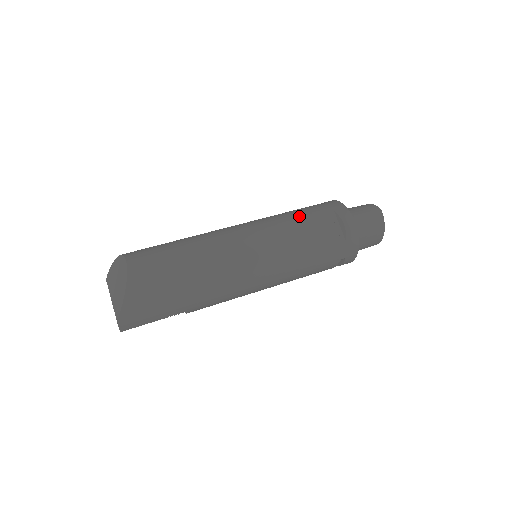
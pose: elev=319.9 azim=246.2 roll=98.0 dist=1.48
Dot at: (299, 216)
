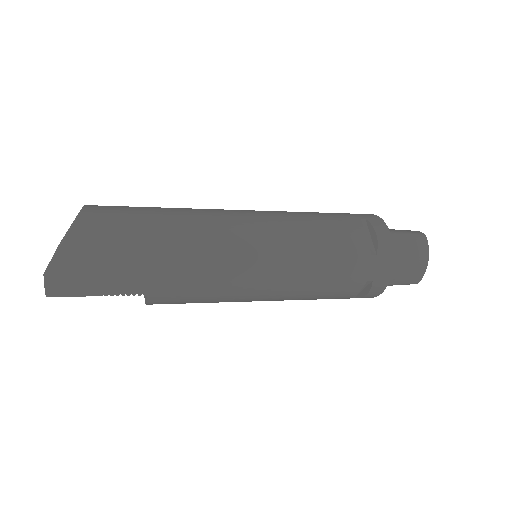
Dot at: (319, 214)
